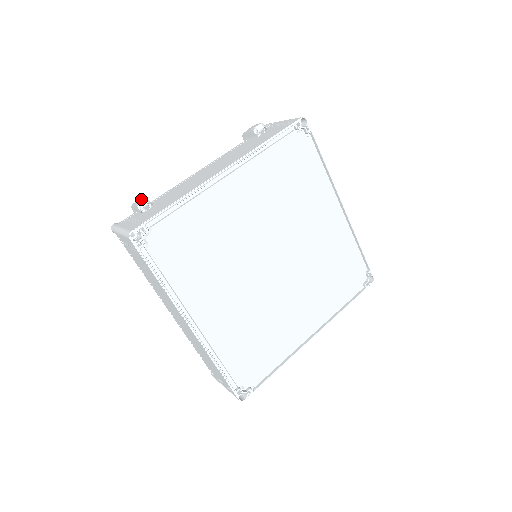
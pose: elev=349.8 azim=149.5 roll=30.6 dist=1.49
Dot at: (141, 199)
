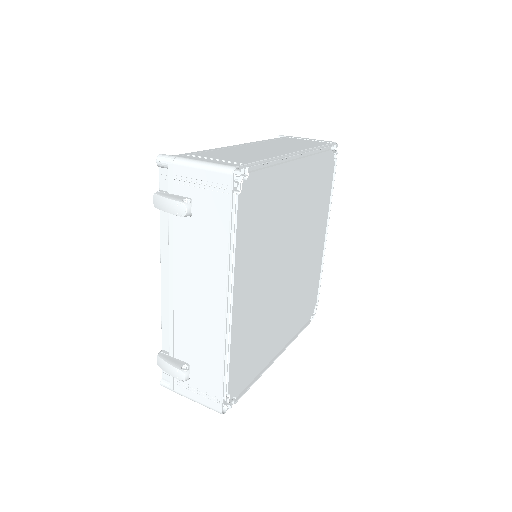
Dot at: (180, 376)
